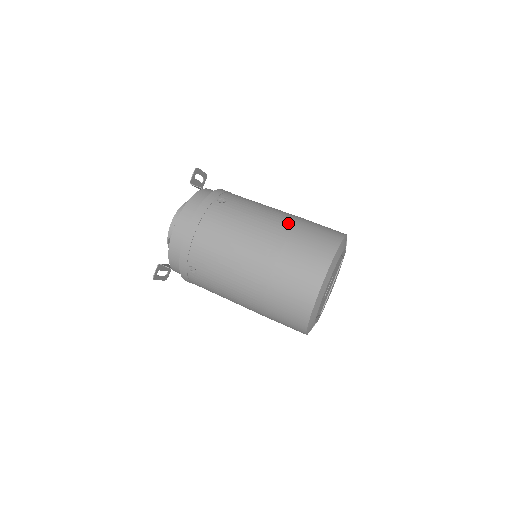
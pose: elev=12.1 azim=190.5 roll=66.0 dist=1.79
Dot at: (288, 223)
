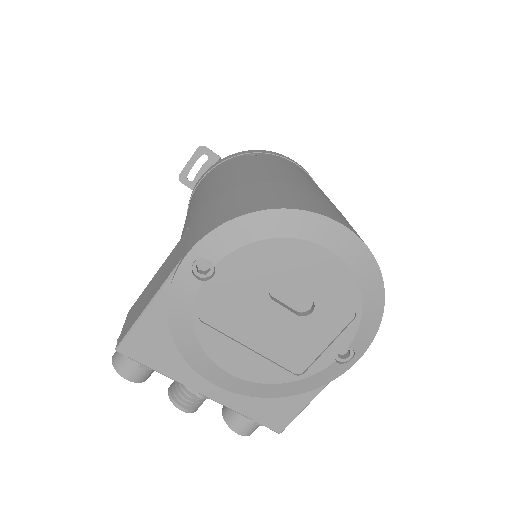
Dot at: occluded
